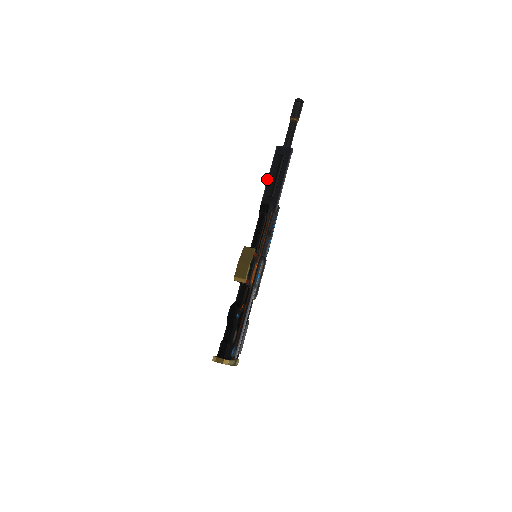
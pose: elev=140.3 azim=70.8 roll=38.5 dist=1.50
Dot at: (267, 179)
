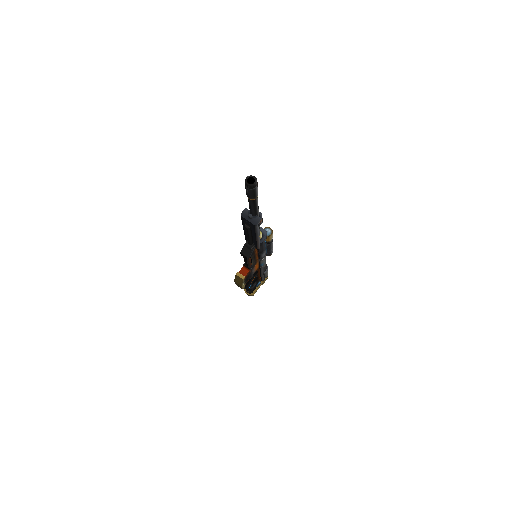
Dot at: (243, 229)
